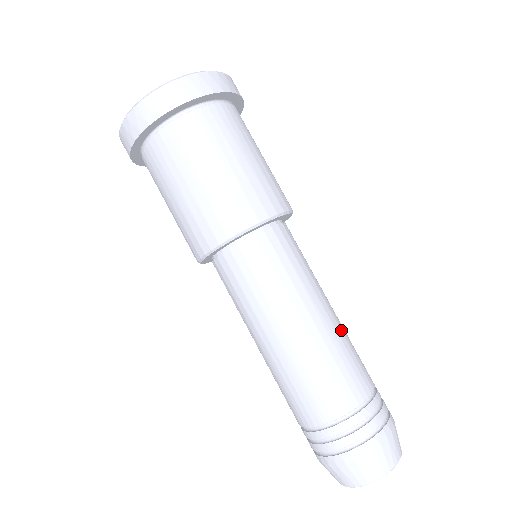
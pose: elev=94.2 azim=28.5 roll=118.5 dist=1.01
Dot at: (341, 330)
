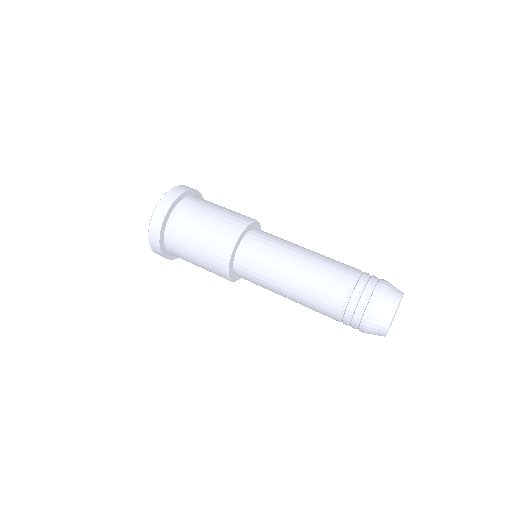
Dot at: occluded
